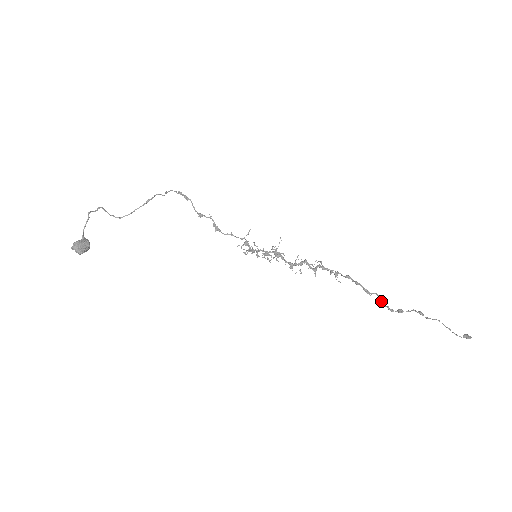
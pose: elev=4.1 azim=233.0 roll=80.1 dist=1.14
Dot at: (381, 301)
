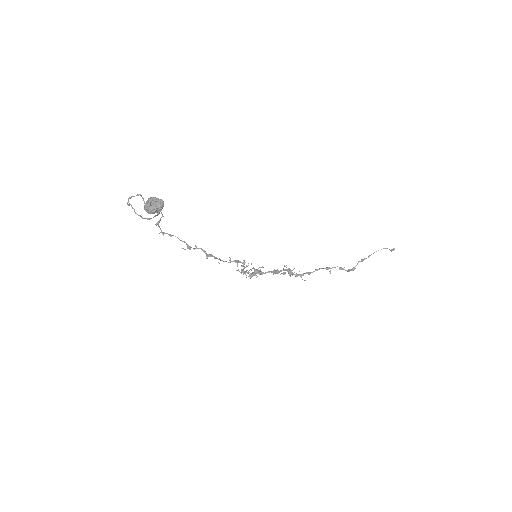
Dot at: (340, 267)
